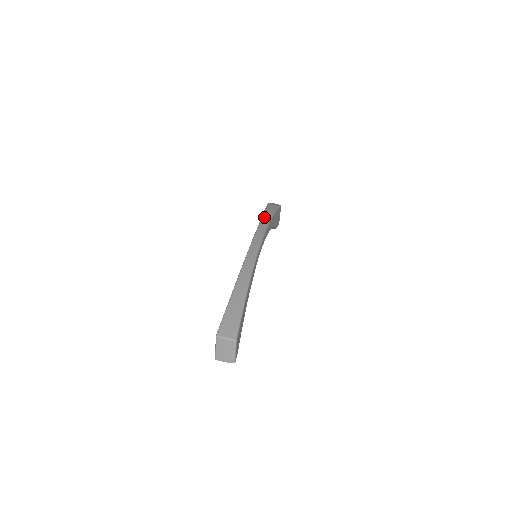
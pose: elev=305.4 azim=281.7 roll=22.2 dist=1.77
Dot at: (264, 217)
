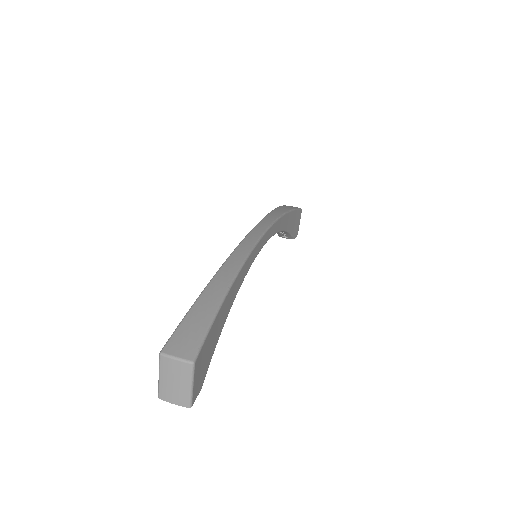
Dot at: (275, 211)
